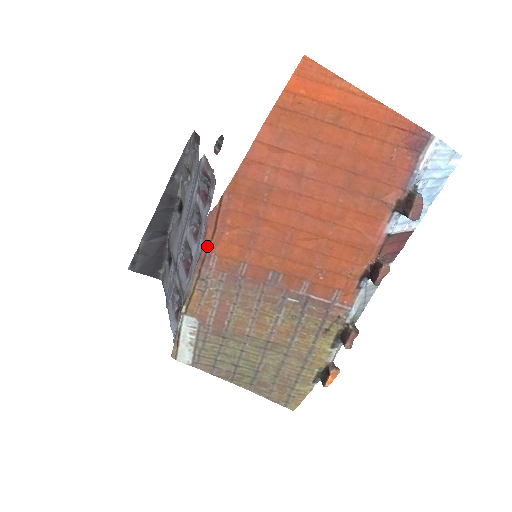
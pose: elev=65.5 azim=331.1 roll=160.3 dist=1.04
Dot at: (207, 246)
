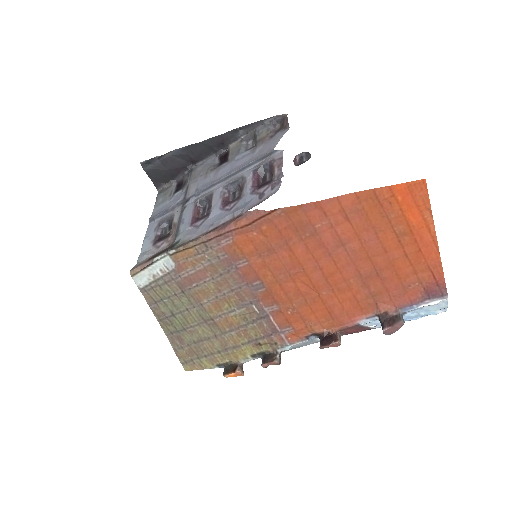
Dot at: (232, 229)
